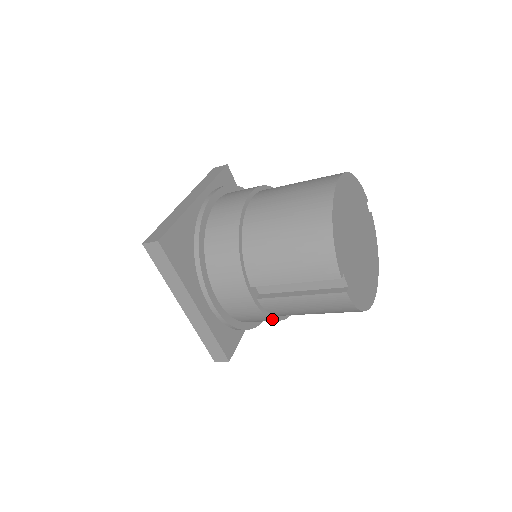
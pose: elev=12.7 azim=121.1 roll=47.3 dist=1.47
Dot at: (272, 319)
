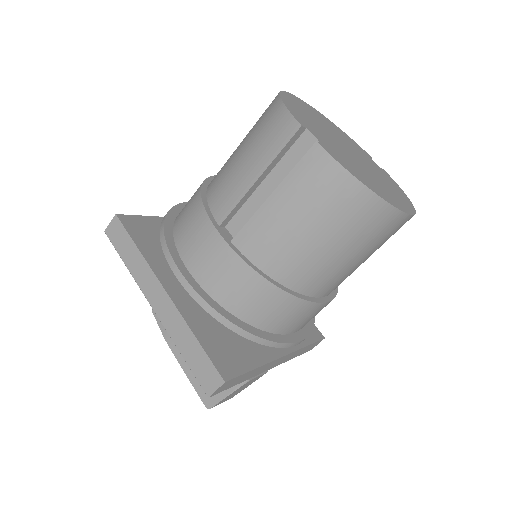
Dot at: (265, 278)
